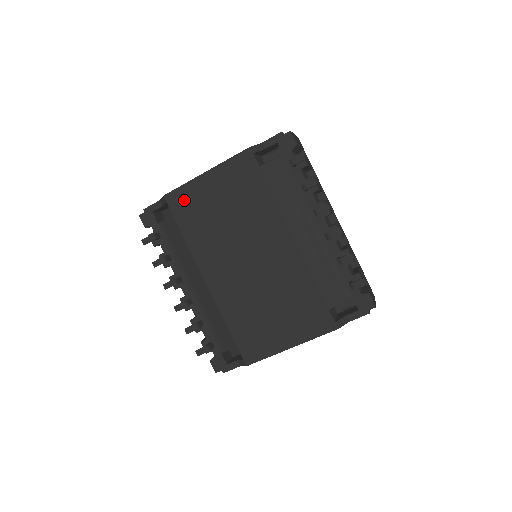
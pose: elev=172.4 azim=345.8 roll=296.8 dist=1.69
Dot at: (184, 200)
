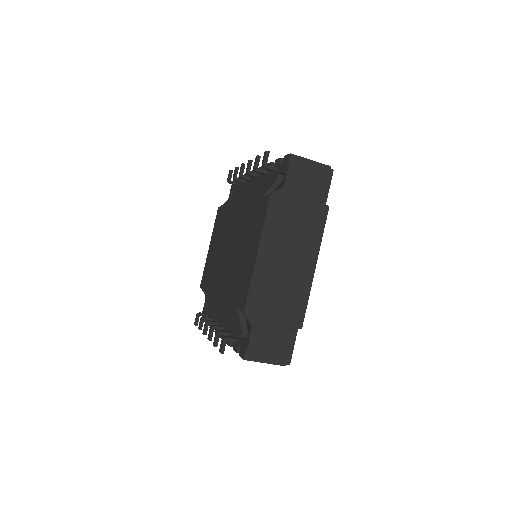
Dot at: (205, 274)
